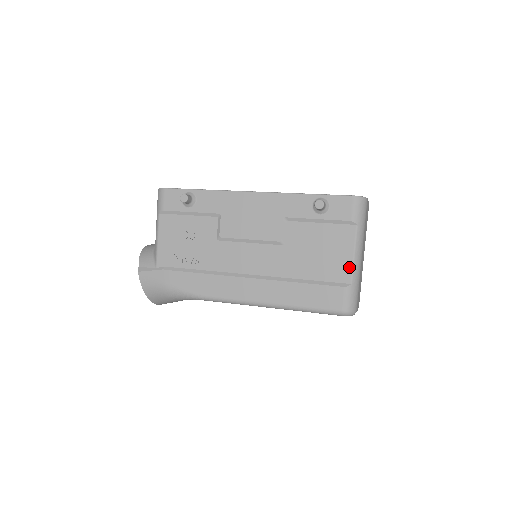
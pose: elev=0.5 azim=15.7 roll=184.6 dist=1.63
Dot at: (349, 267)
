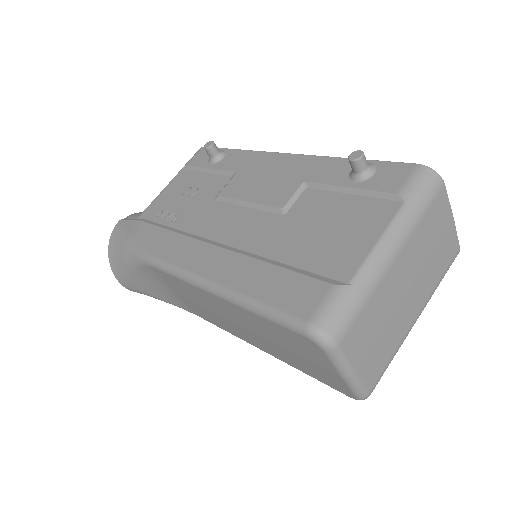
Dot at: (359, 258)
